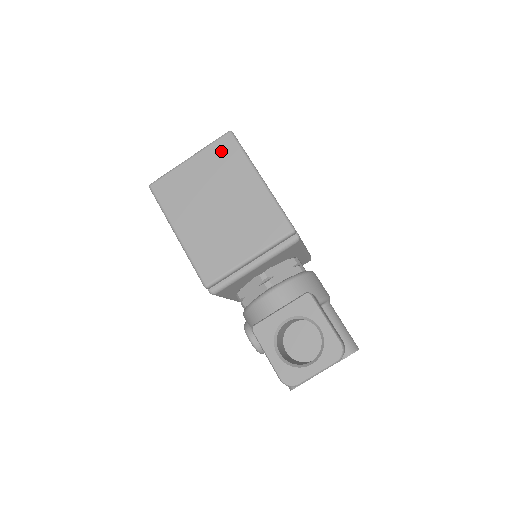
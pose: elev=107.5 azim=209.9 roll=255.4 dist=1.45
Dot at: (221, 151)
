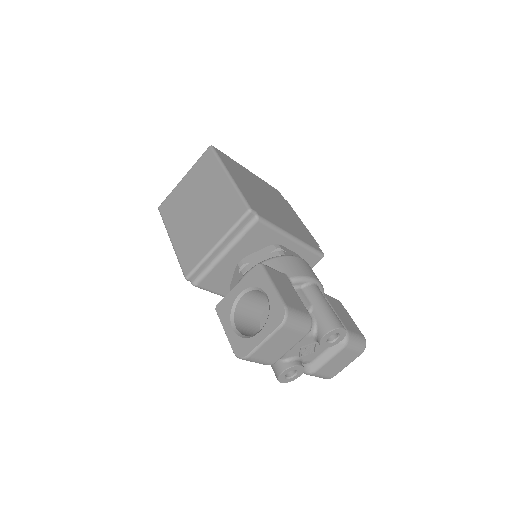
Dot at: (203, 163)
